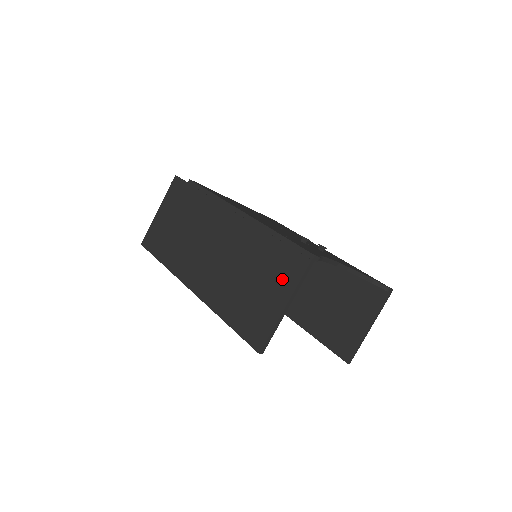
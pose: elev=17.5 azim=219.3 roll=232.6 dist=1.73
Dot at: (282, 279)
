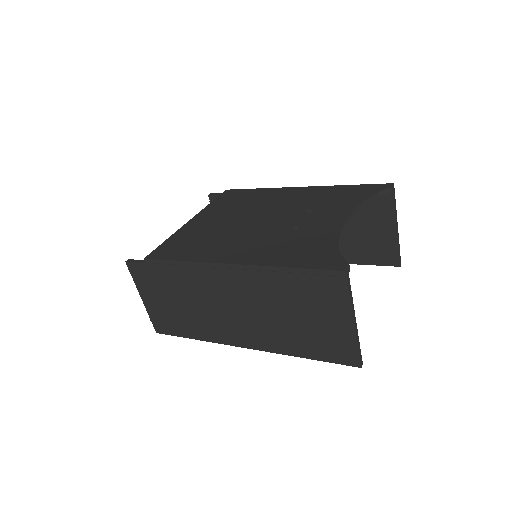
Dot at: (330, 304)
